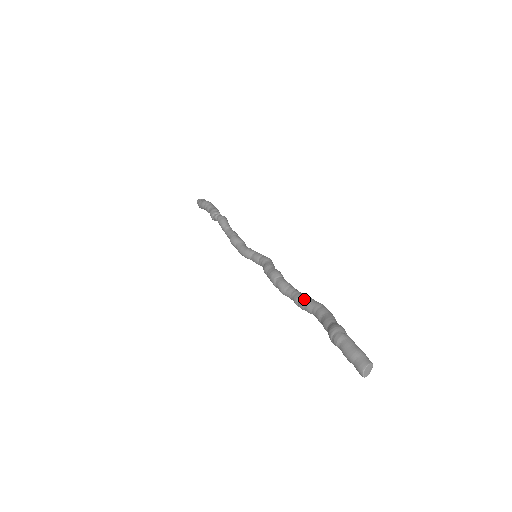
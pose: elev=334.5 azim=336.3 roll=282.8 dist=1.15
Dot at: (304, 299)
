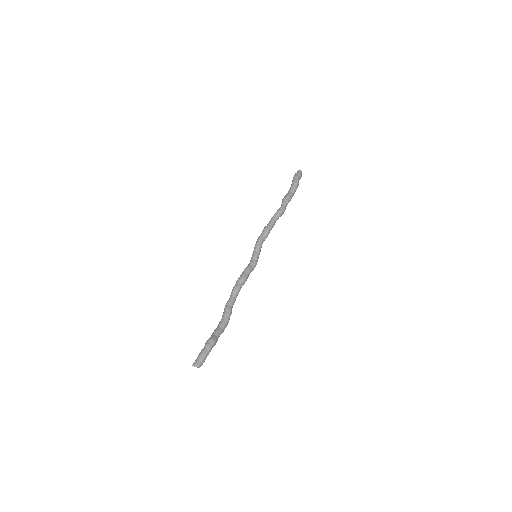
Dot at: (230, 310)
